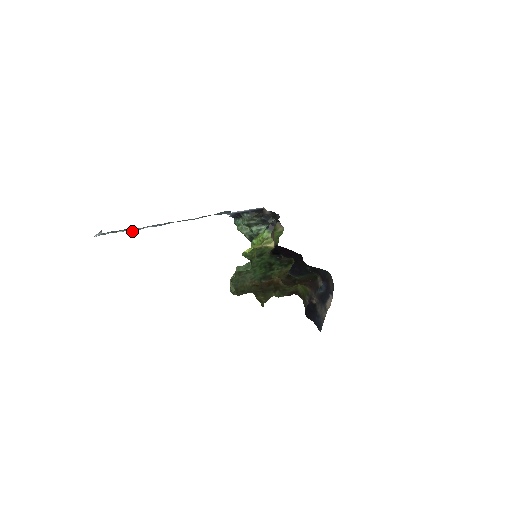
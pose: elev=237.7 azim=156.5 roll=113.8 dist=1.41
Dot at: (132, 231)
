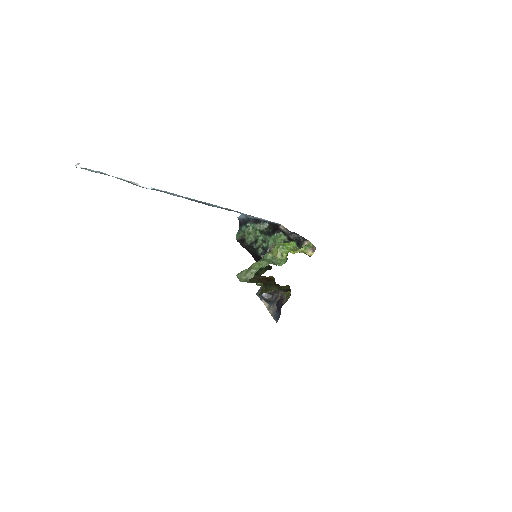
Dot at: (143, 187)
